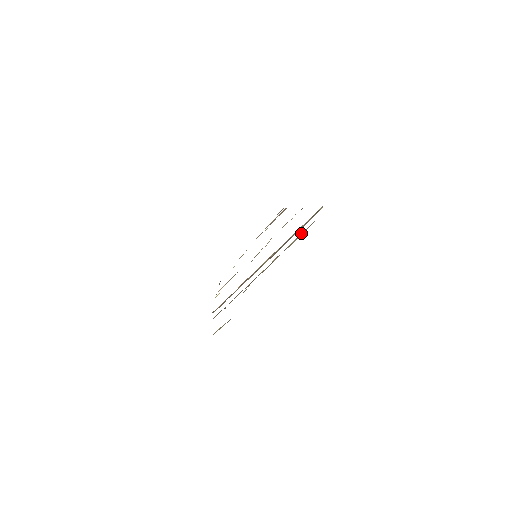
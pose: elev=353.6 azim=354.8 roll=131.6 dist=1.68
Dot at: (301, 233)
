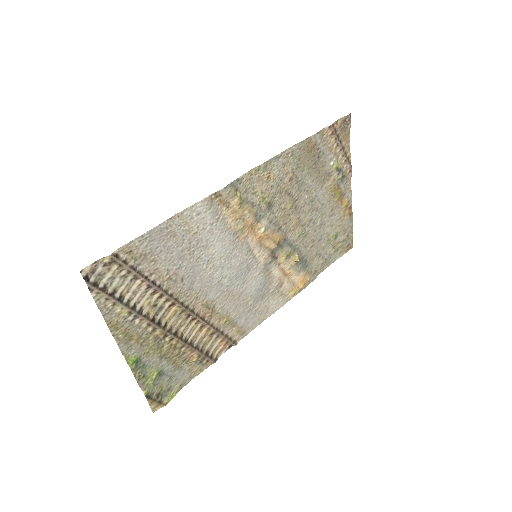
Dot at: (107, 302)
